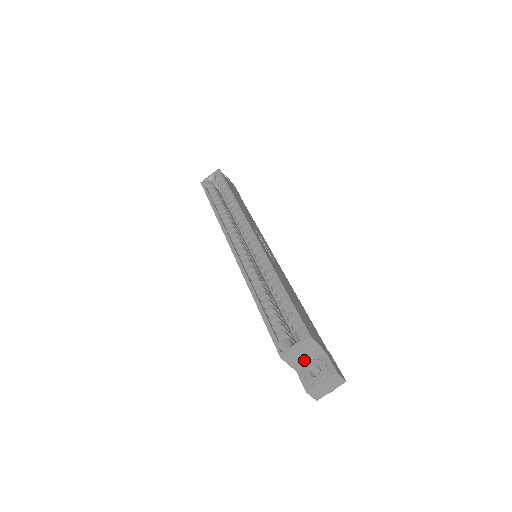
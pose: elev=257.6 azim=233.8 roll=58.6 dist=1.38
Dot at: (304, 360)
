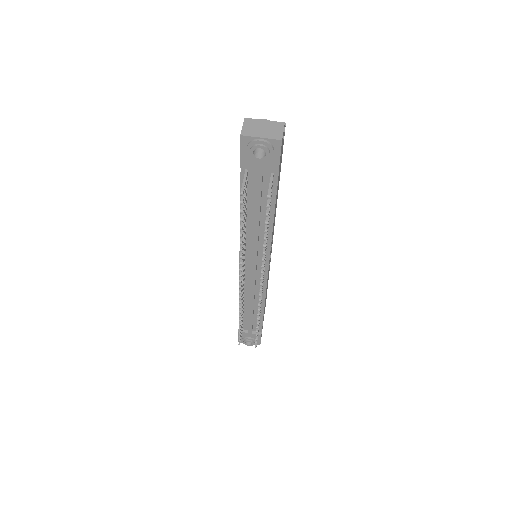
Dot at: occluded
